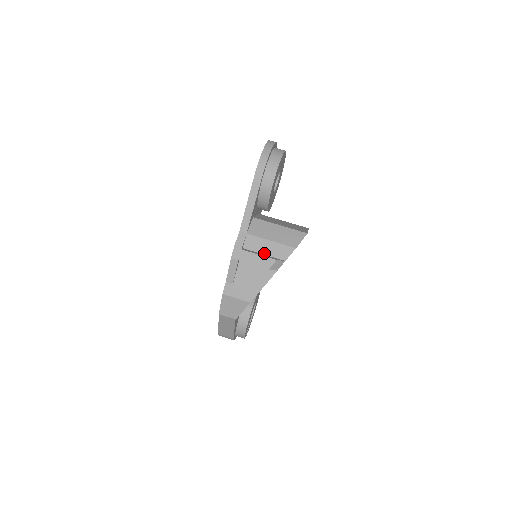
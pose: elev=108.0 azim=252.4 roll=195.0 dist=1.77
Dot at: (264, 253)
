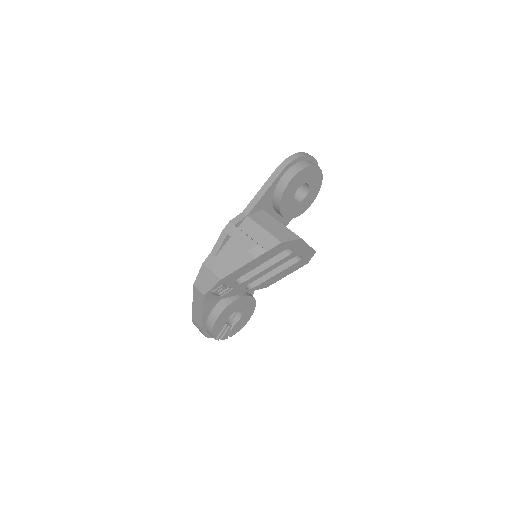
Dot at: (253, 238)
